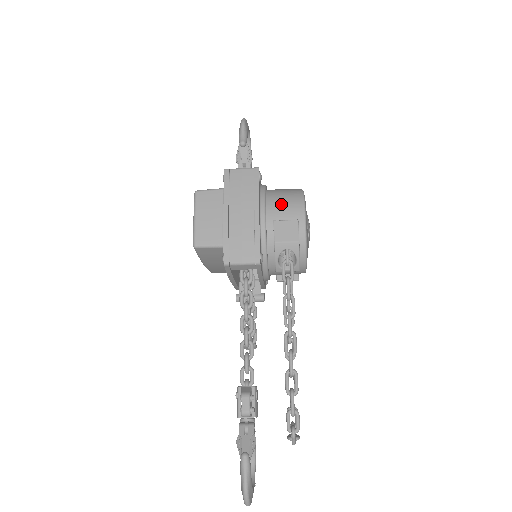
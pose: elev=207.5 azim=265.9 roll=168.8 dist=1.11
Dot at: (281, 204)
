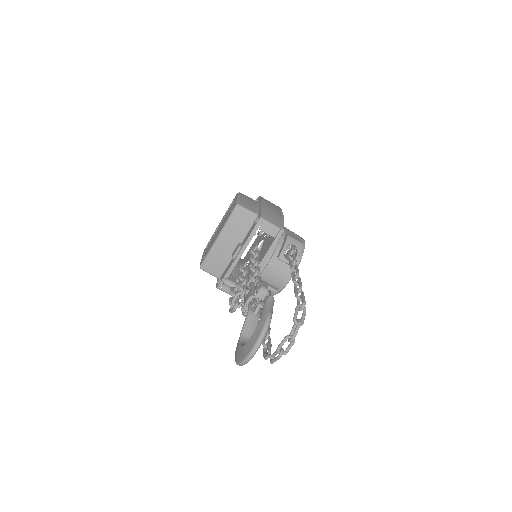
Dot at: occluded
